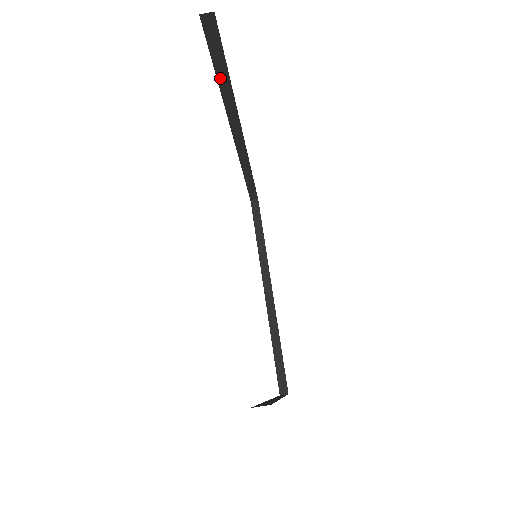
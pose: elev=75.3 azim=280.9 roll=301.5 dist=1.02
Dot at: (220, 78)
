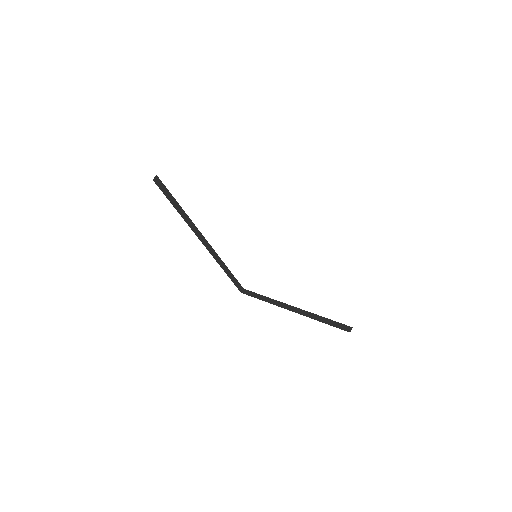
Dot at: (176, 208)
